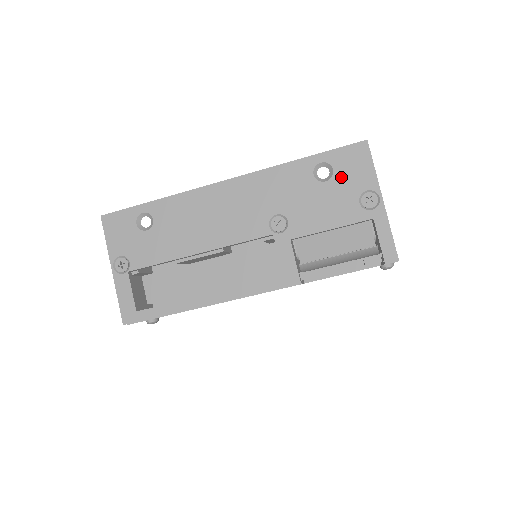
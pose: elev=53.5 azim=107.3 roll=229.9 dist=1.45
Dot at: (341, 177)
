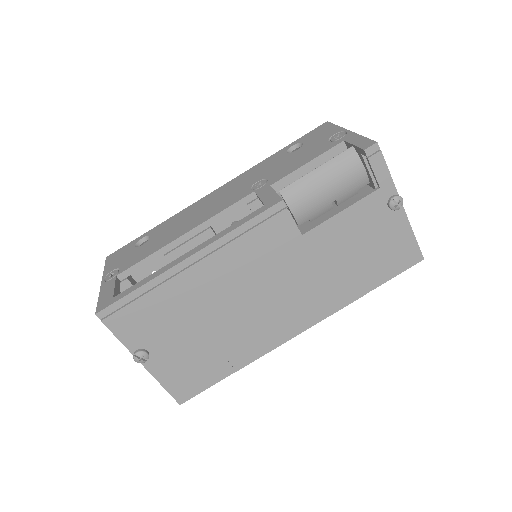
Dot at: (310, 142)
